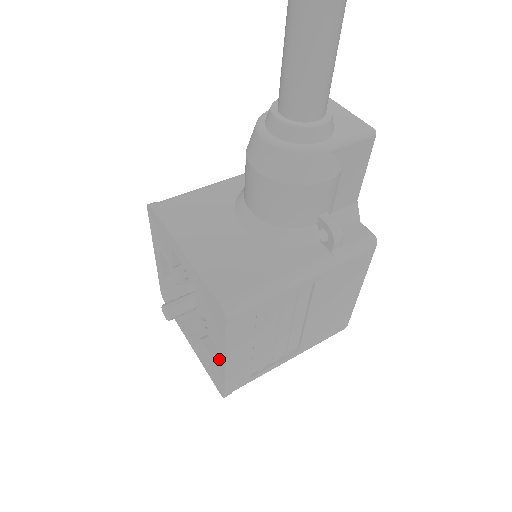
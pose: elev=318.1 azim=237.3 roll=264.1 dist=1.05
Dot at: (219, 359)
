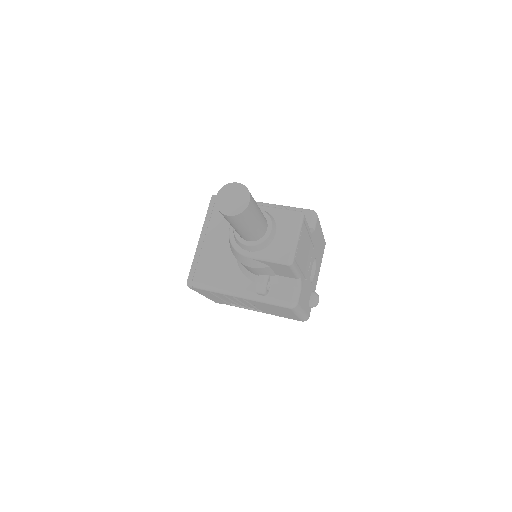
Dot at: occluded
